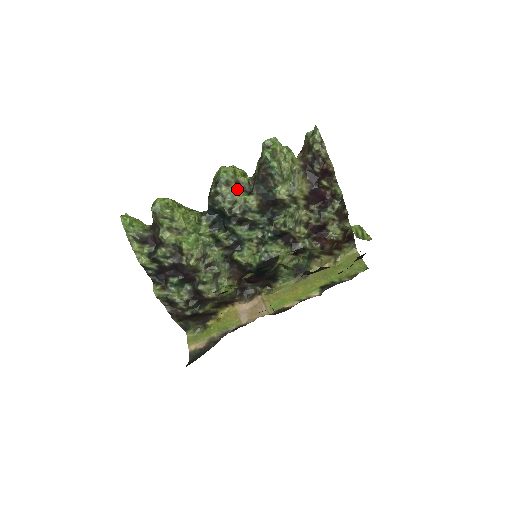
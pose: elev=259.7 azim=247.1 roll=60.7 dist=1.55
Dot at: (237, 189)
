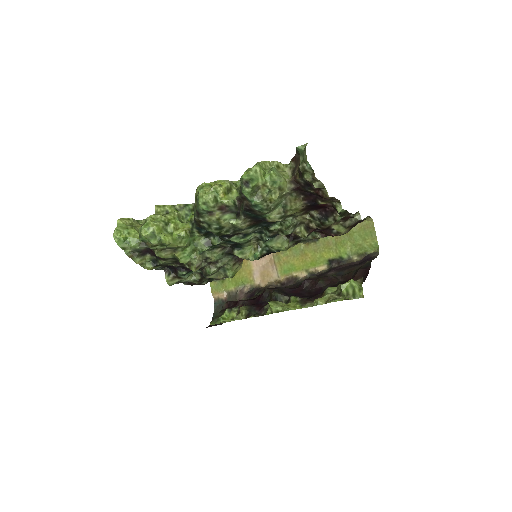
Dot at: (222, 215)
